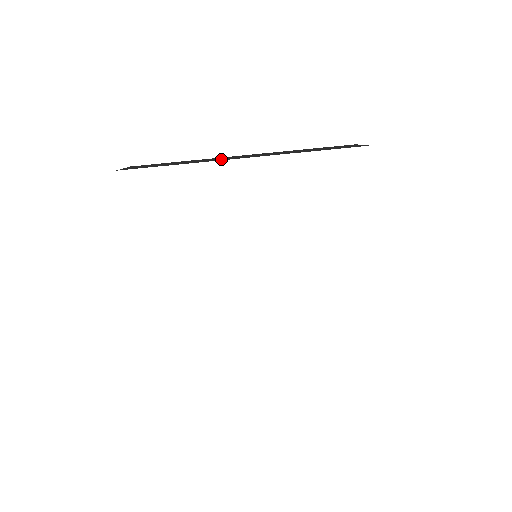
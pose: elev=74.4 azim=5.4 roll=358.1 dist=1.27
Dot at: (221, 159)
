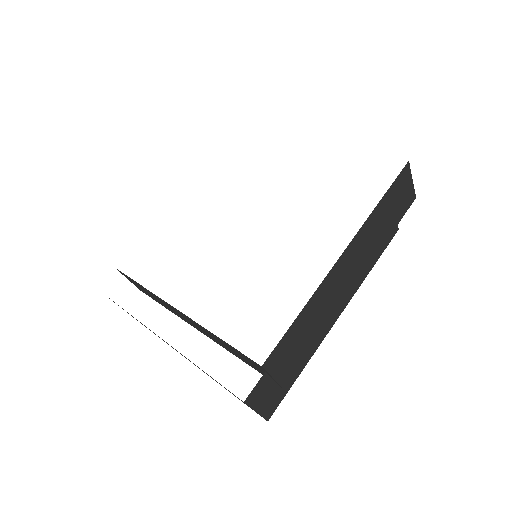
Dot at: occluded
